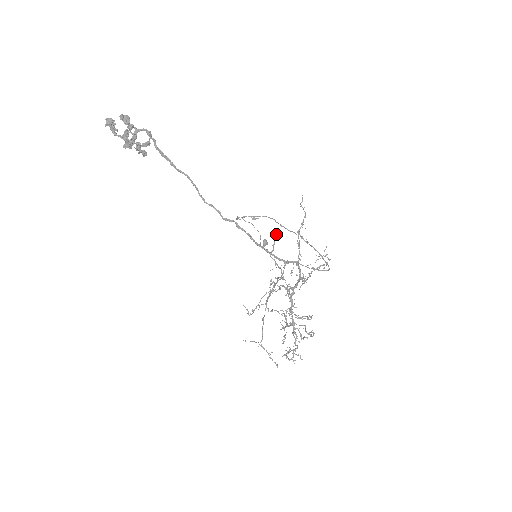
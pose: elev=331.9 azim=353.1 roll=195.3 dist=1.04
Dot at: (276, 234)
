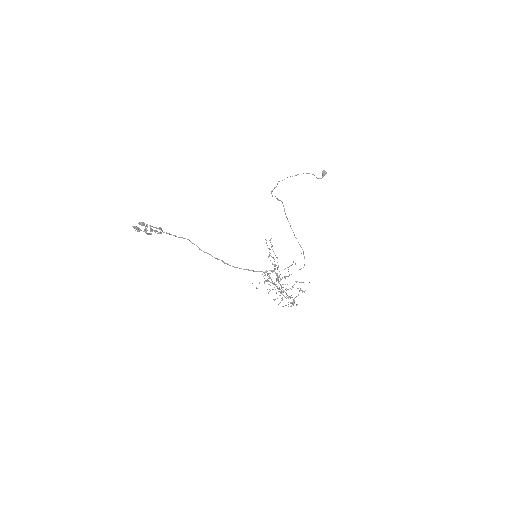
Dot at: (270, 240)
